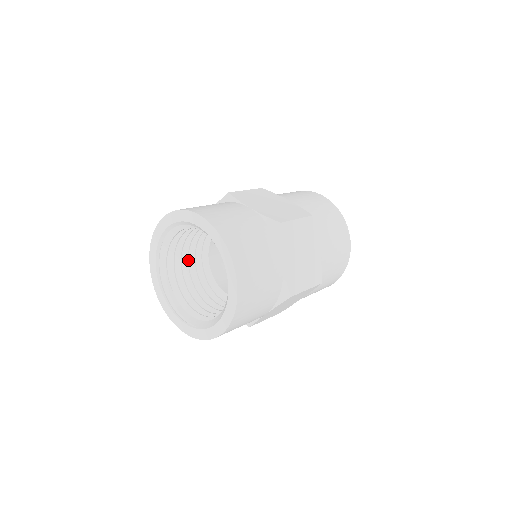
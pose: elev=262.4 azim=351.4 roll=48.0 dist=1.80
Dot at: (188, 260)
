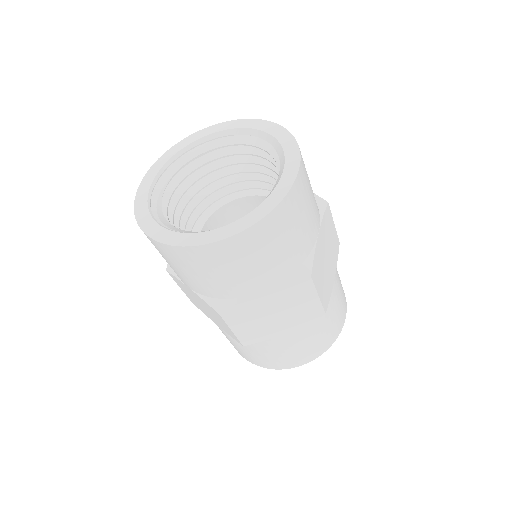
Dot at: occluded
